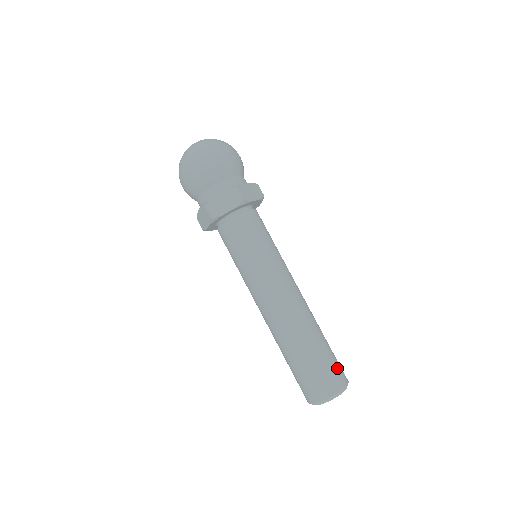
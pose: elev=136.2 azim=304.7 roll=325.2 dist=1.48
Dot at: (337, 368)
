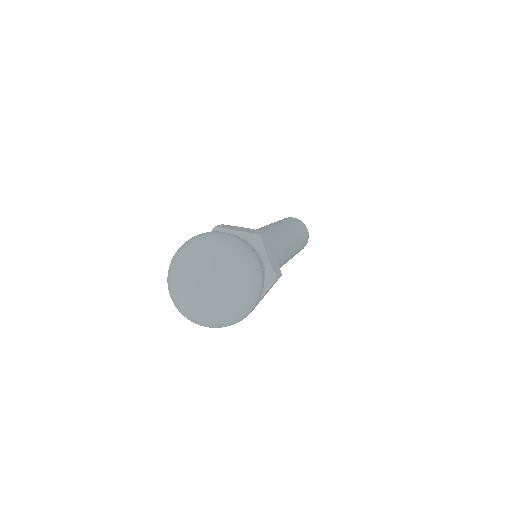
Dot at: (305, 231)
